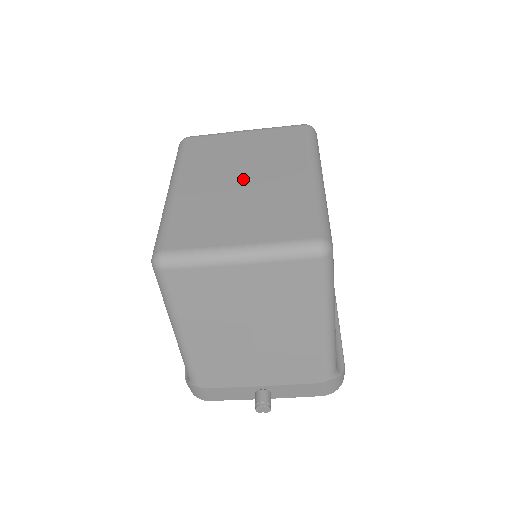
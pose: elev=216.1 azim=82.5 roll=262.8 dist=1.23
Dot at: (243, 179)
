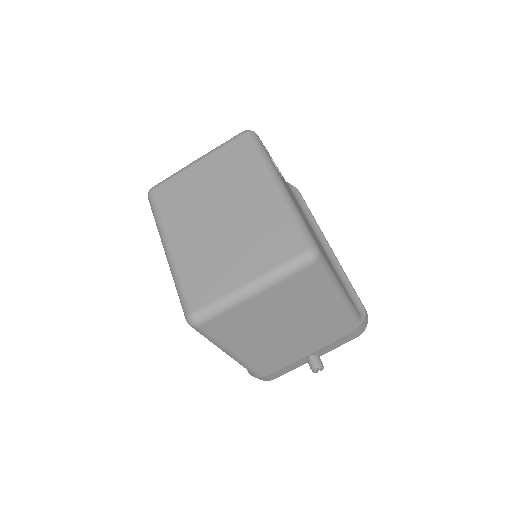
Dot at: (220, 215)
